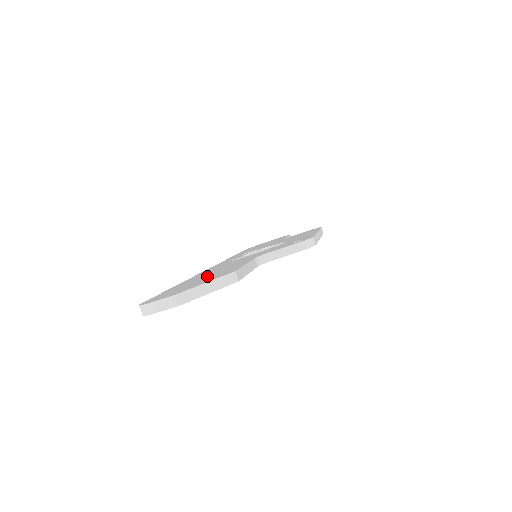
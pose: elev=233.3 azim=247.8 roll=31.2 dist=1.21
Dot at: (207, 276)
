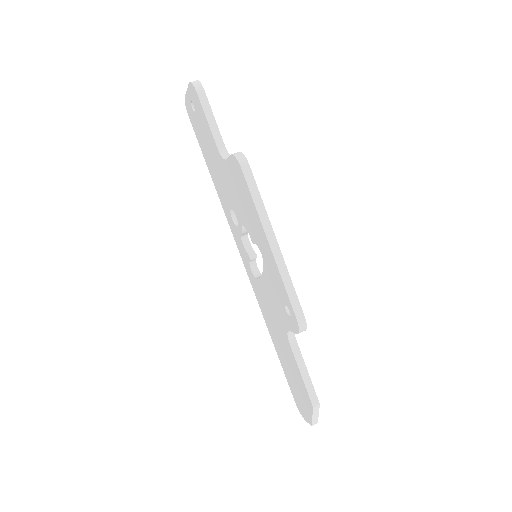
Dot at: (289, 368)
